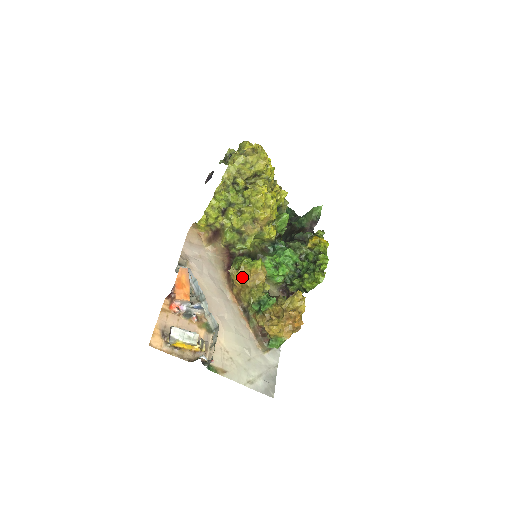
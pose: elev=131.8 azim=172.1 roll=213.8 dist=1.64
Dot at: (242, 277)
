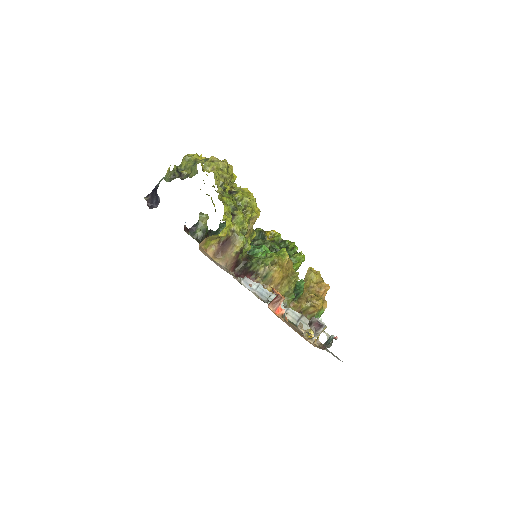
Dot at: (281, 269)
